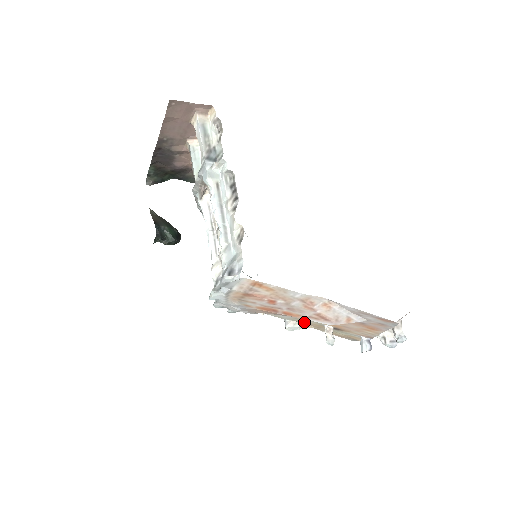
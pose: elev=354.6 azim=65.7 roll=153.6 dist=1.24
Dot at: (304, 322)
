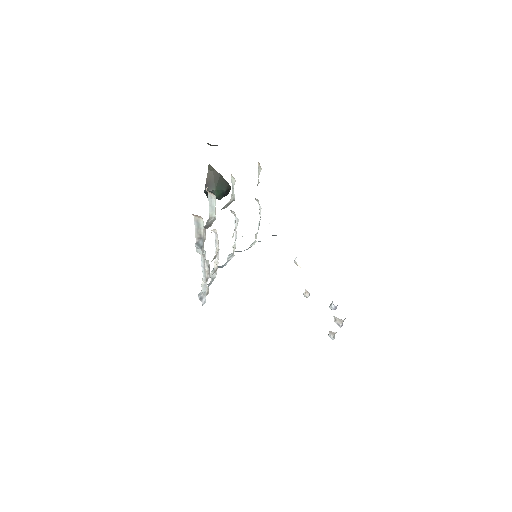
Dot at: occluded
